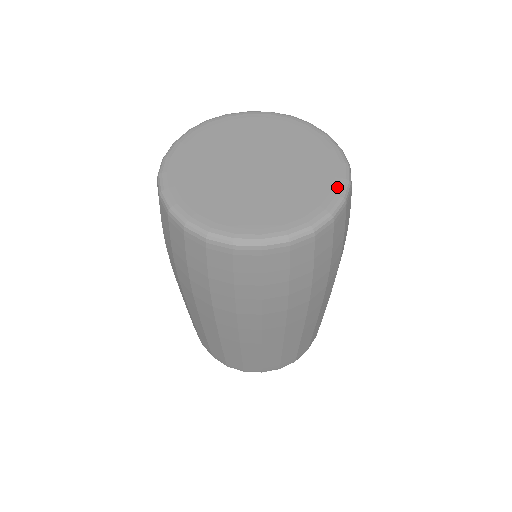
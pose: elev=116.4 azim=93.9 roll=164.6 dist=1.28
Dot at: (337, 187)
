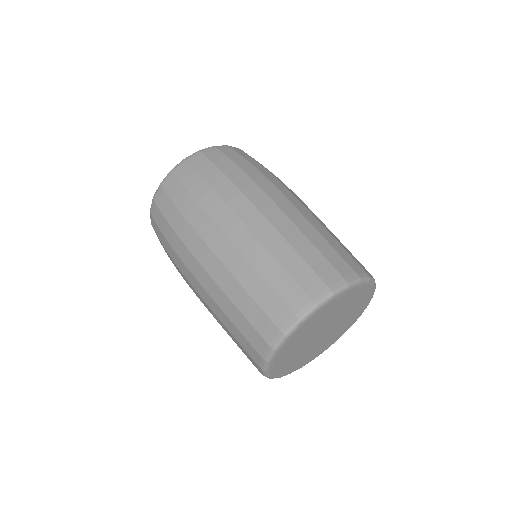
Dot at: occluded
